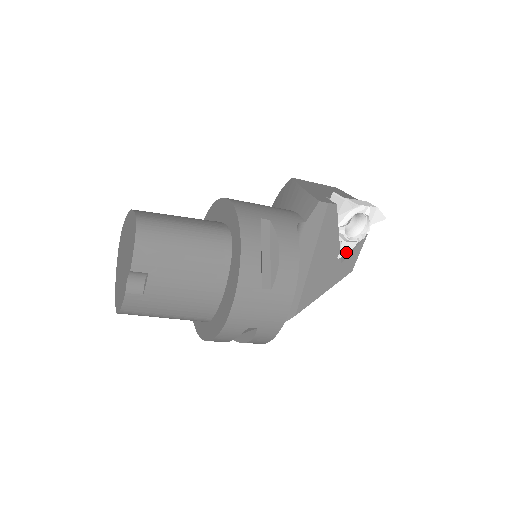
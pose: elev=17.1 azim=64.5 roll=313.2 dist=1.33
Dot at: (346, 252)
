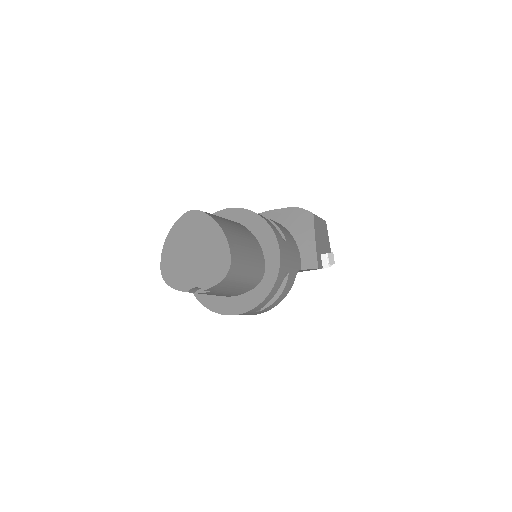
Dot at: occluded
